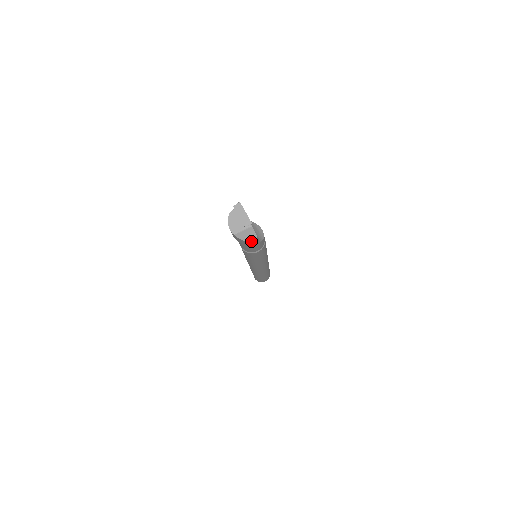
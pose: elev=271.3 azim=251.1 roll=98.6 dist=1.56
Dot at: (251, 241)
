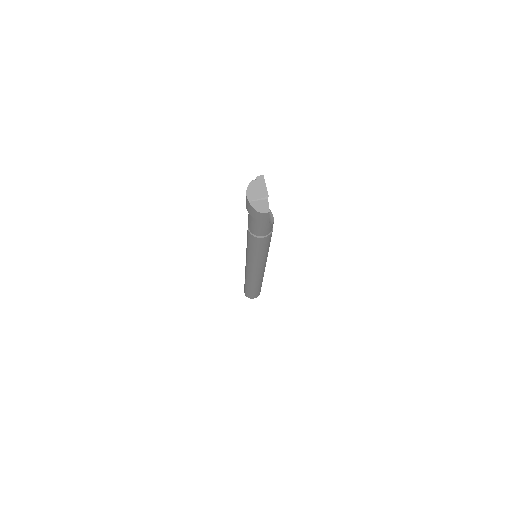
Dot at: (262, 214)
